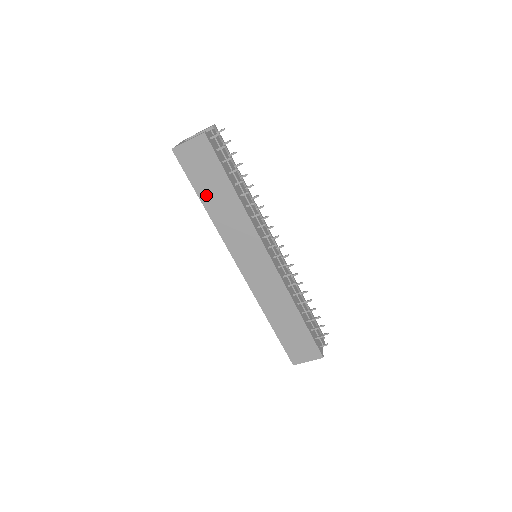
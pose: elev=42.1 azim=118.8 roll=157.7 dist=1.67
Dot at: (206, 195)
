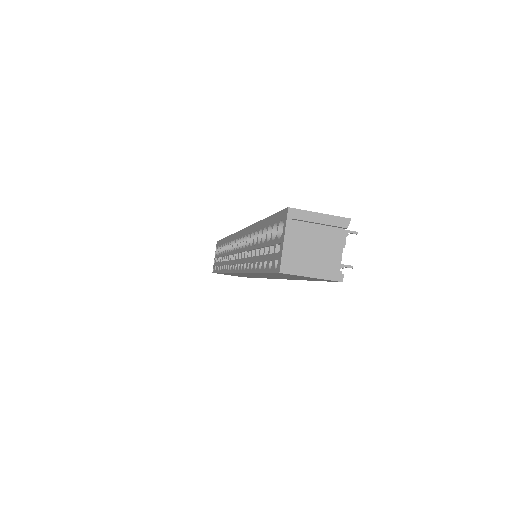
Dot at: (269, 274)
